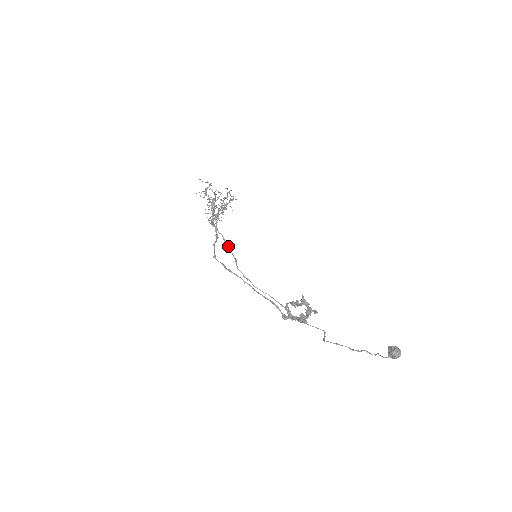
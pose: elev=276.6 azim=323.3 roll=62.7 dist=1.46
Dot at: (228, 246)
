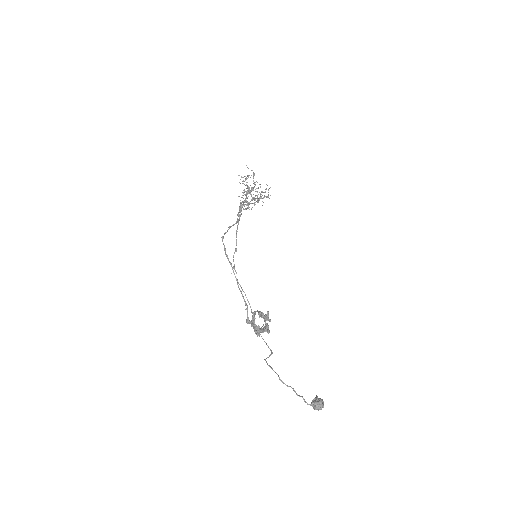
Dot at: occluded
